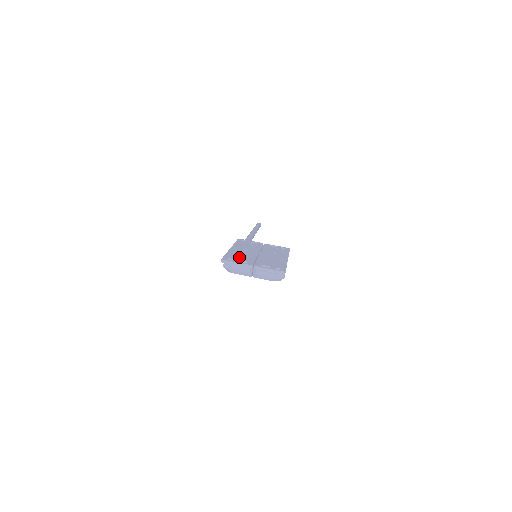
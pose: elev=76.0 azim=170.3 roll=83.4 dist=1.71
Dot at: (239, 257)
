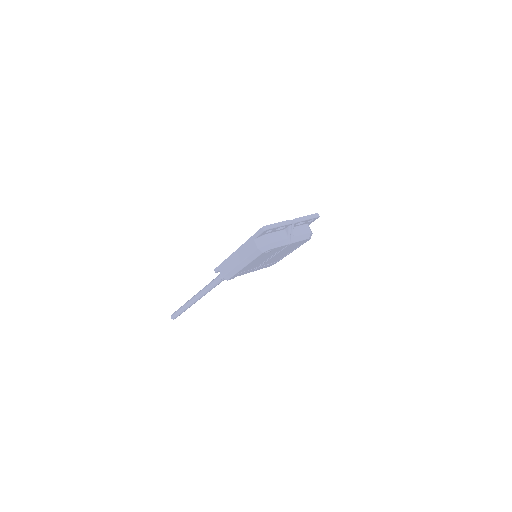
Dot at: occluded
